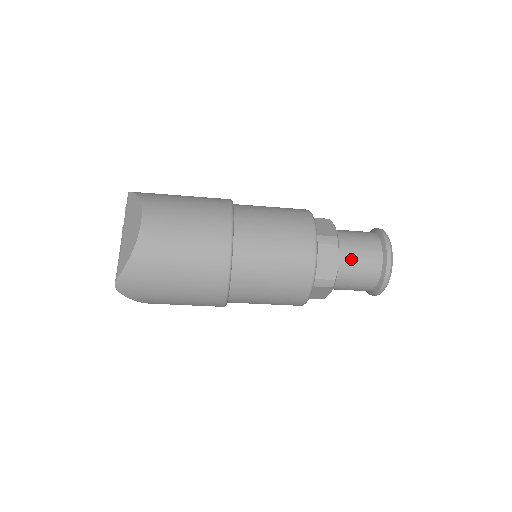
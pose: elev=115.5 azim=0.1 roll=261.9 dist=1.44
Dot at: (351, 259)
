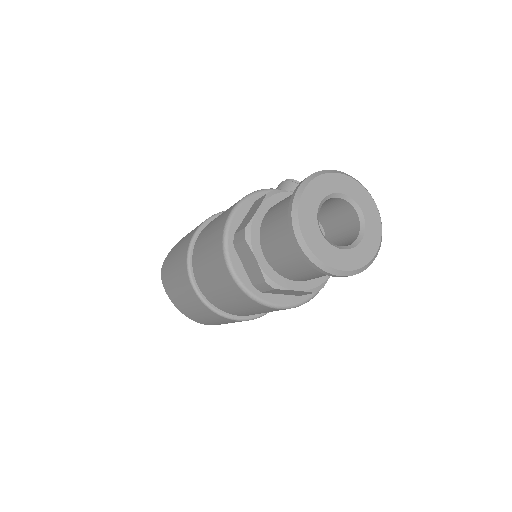
Dot at: (303, 278)
